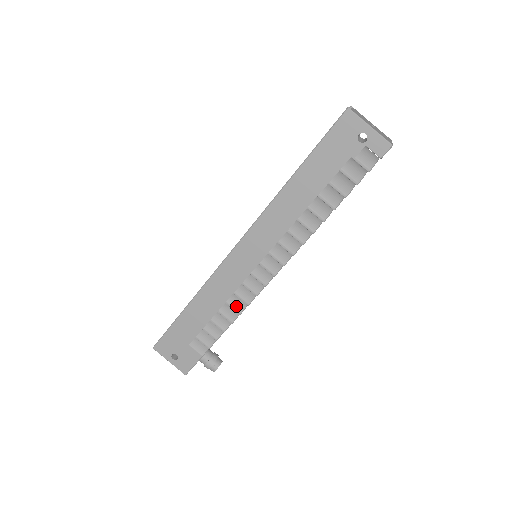
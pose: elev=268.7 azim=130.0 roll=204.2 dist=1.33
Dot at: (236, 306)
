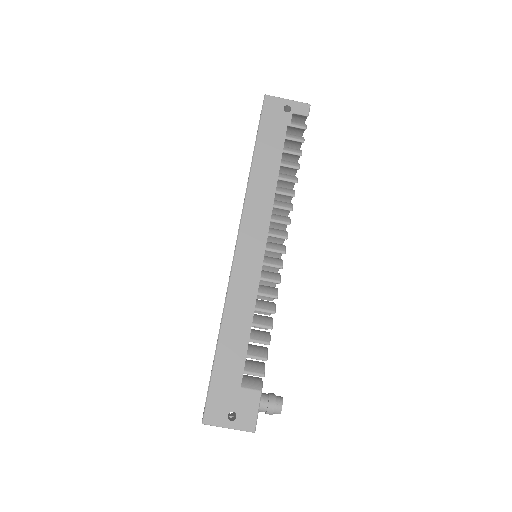
Dot at: (266, 308)
